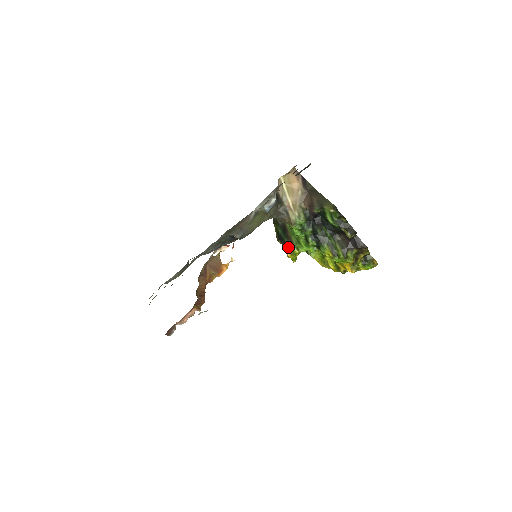
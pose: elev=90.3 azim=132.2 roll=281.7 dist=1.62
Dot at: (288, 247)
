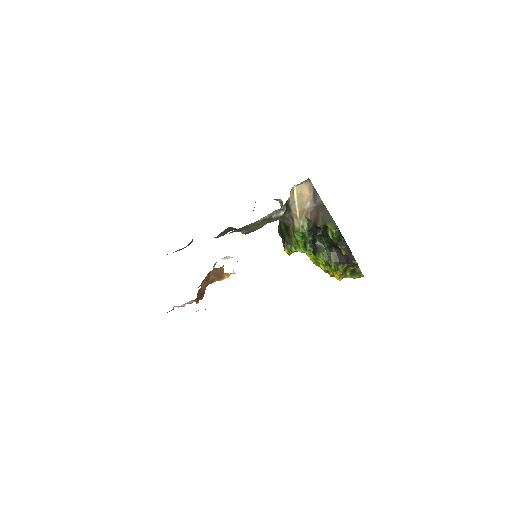
Dot at: (287, 244)
